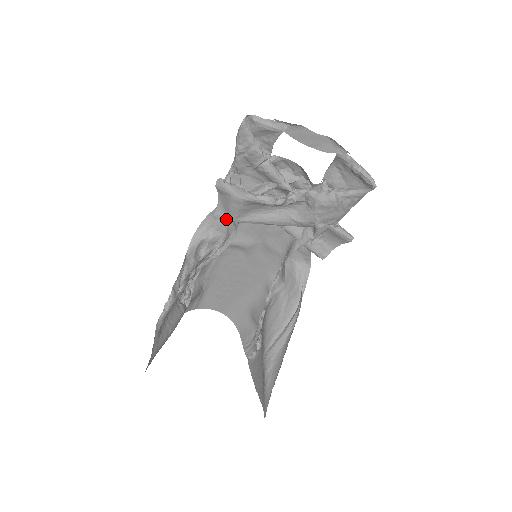
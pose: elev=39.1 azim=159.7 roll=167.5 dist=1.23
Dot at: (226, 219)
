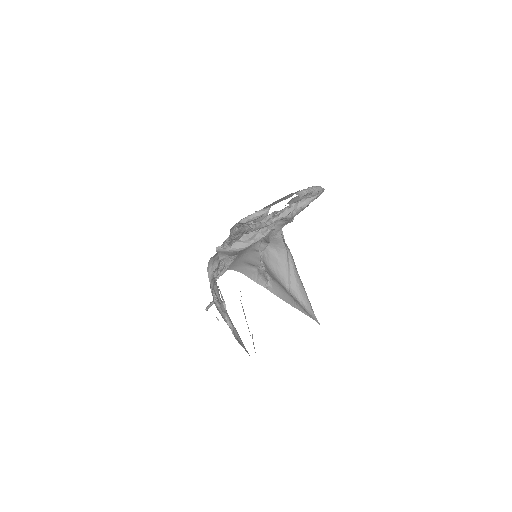
Dot at: occluded
